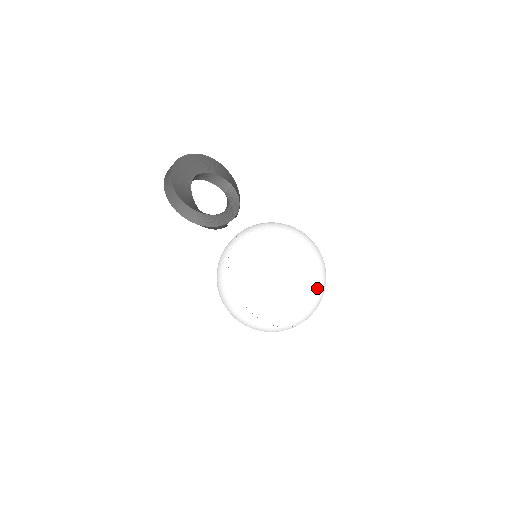
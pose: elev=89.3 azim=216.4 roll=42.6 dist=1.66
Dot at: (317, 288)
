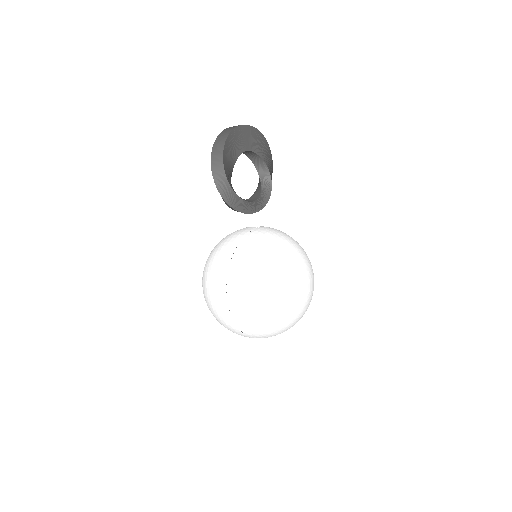
Dot at: (297, 319)
